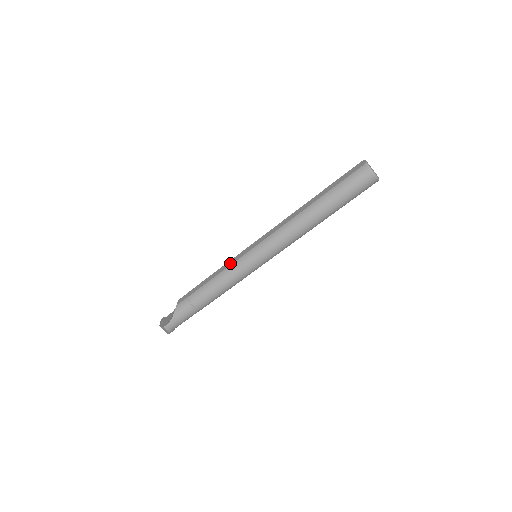
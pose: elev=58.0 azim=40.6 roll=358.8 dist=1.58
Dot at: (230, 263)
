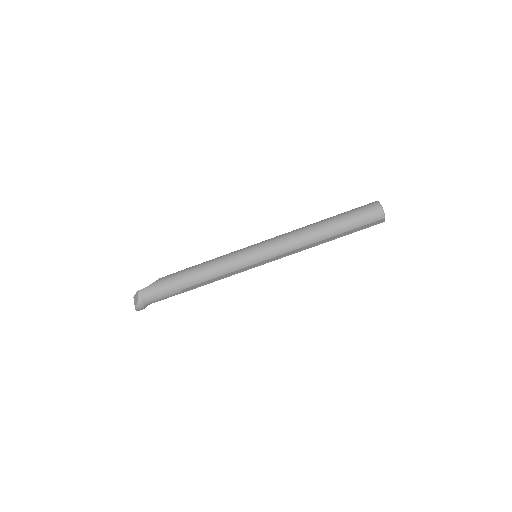
Dot at: occluded
